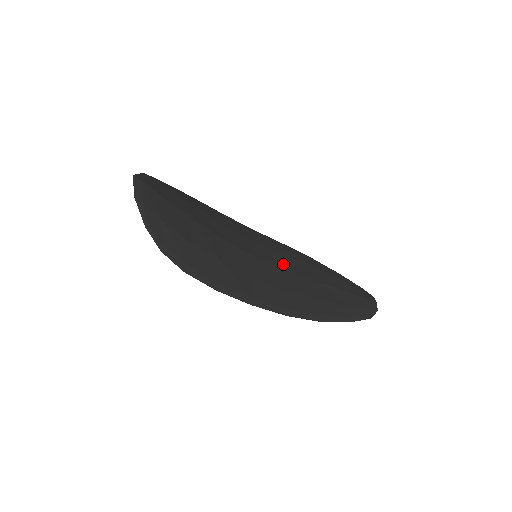
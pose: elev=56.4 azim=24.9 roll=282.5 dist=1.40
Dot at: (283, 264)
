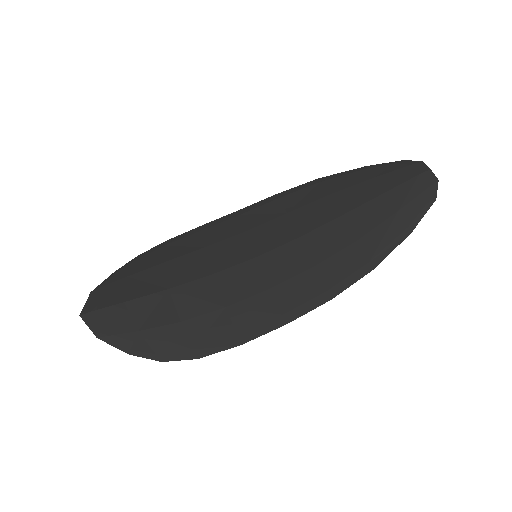
Dot at: (291, 231)
